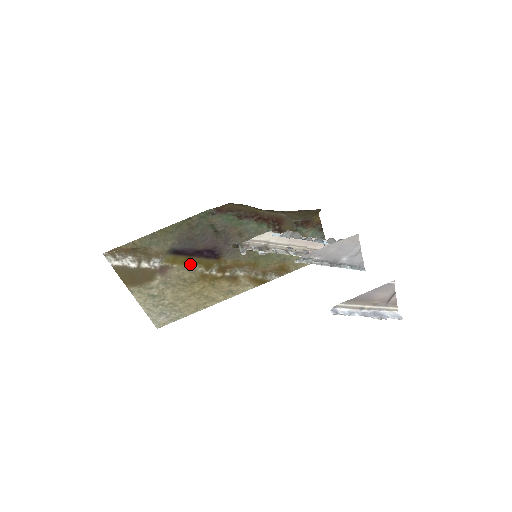
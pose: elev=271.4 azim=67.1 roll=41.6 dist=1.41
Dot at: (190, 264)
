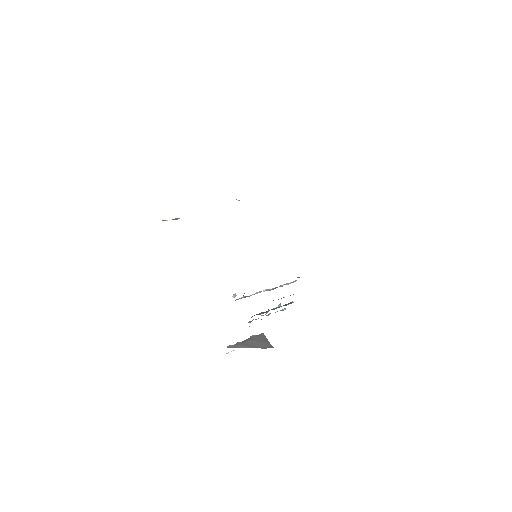
Dot at: occluded
